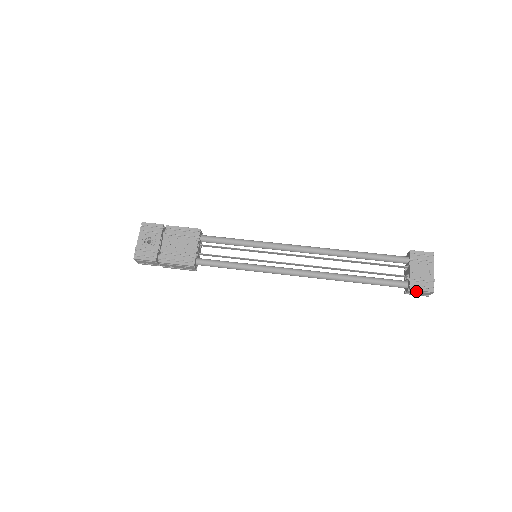
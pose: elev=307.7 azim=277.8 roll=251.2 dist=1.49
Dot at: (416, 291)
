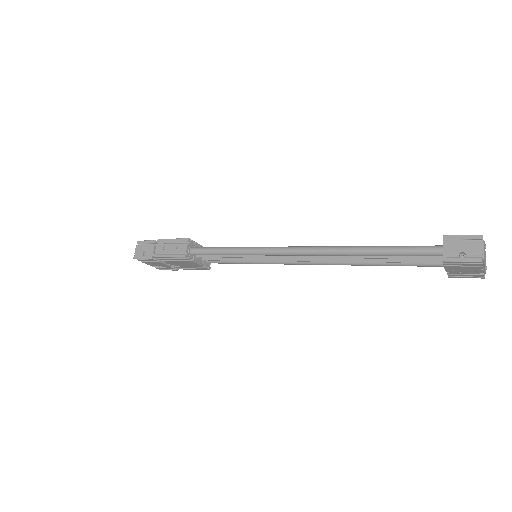
Dot at: (455, 242)
